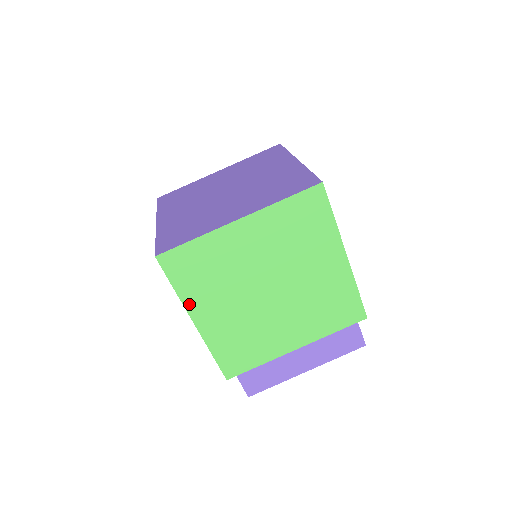
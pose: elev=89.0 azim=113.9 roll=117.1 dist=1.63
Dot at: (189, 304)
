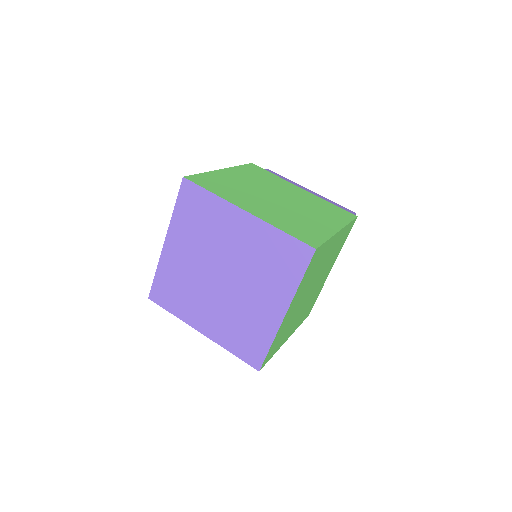
Dot at: (281, 345)
